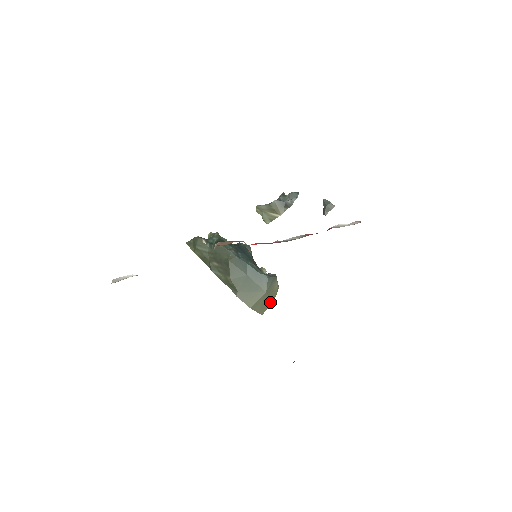
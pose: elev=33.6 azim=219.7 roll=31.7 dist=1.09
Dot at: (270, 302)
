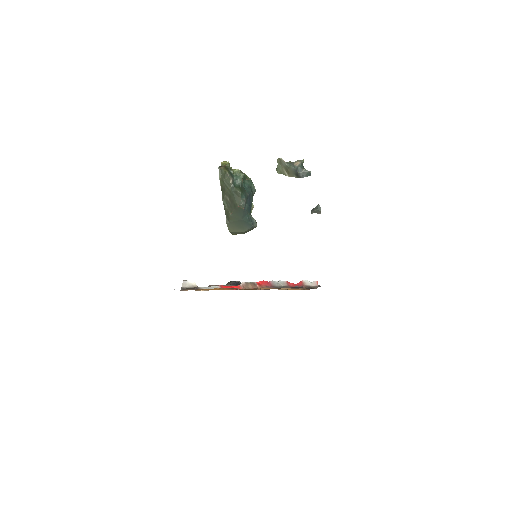
Dot at: occluded
